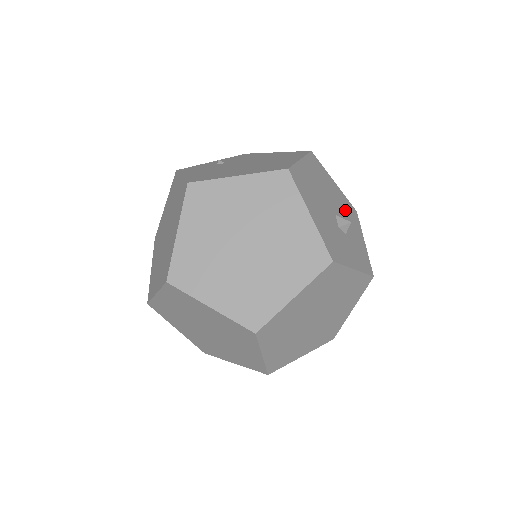
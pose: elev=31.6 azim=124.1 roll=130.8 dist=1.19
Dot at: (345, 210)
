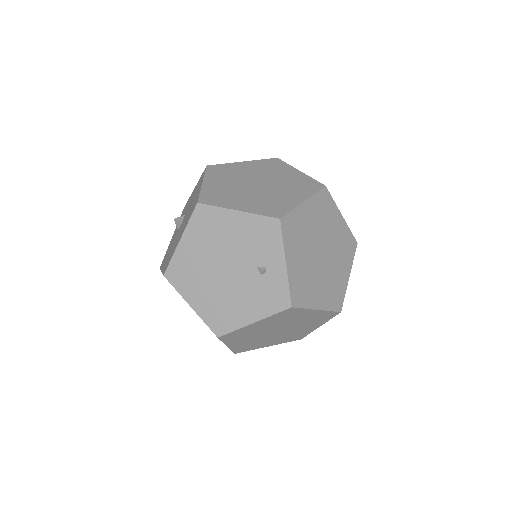
Dot at: occluded
